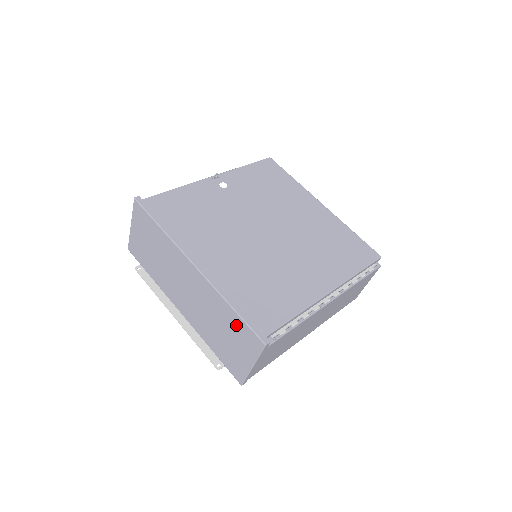
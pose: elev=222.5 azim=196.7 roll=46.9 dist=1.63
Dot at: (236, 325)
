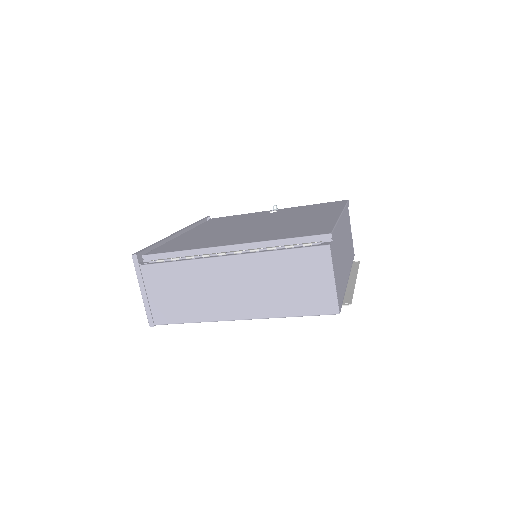
Dot at: occluded
